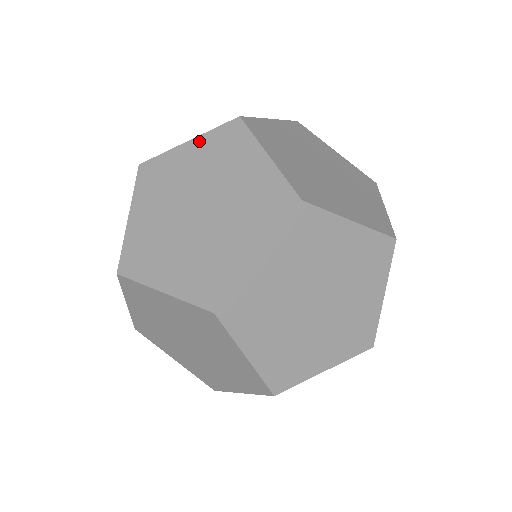
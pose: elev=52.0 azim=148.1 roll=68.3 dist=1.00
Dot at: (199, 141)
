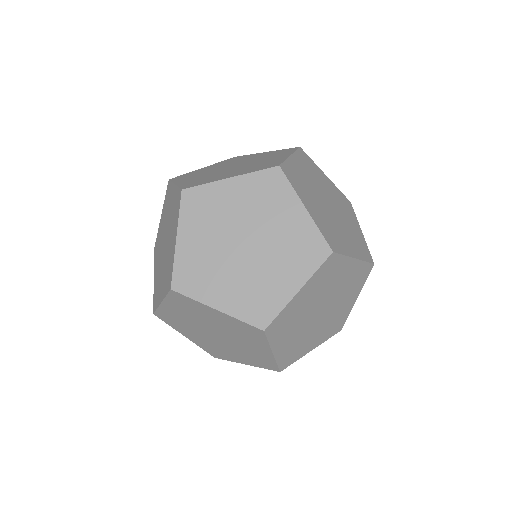
Dot at: (163, 210)
